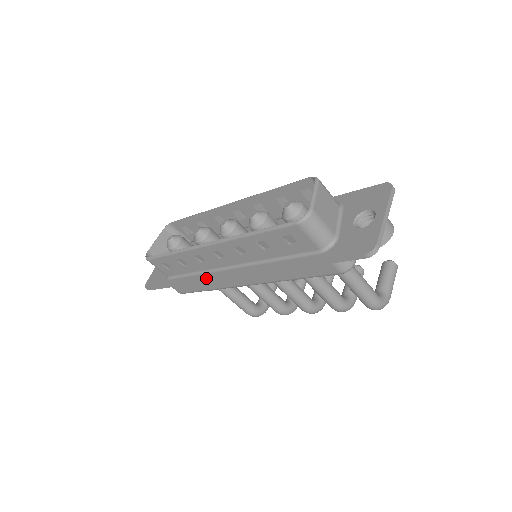
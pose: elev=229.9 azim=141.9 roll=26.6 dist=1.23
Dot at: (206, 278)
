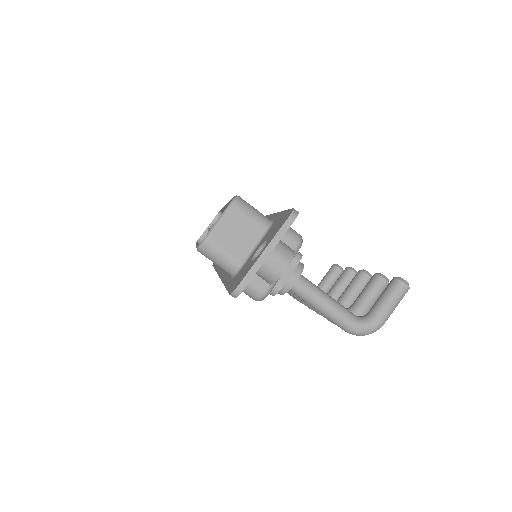
Dot at: (216, 271)
